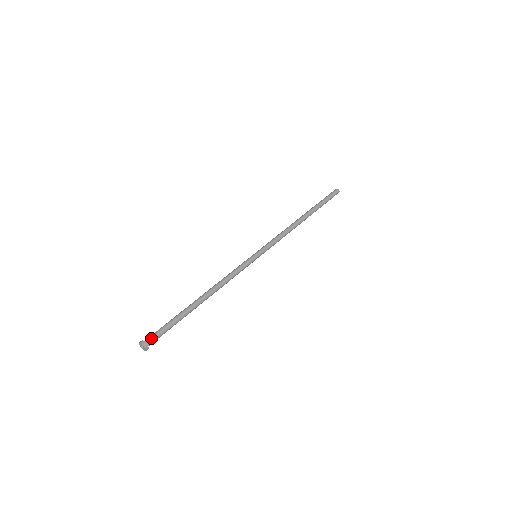
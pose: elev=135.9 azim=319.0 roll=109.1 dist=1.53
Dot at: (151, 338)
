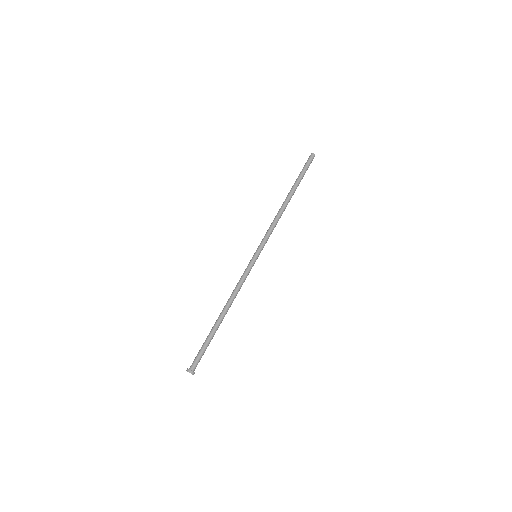
Dot at: (196, 365)
